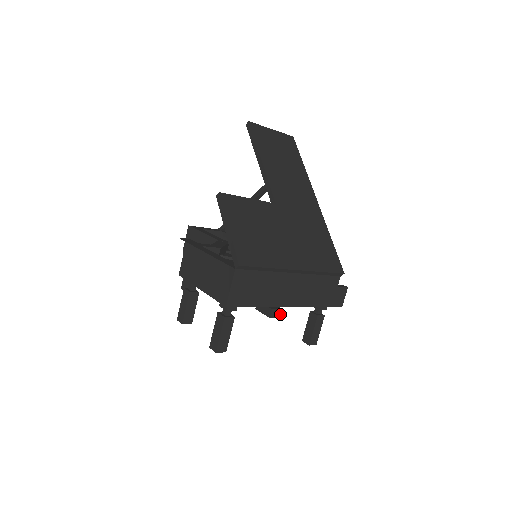
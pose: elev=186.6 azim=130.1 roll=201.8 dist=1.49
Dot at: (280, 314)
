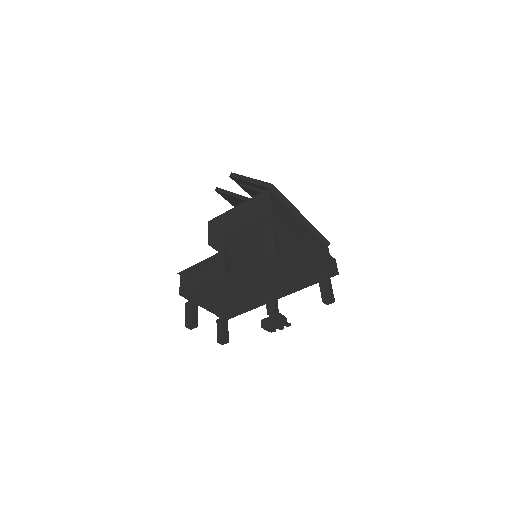
Dot at: (286, 322)
